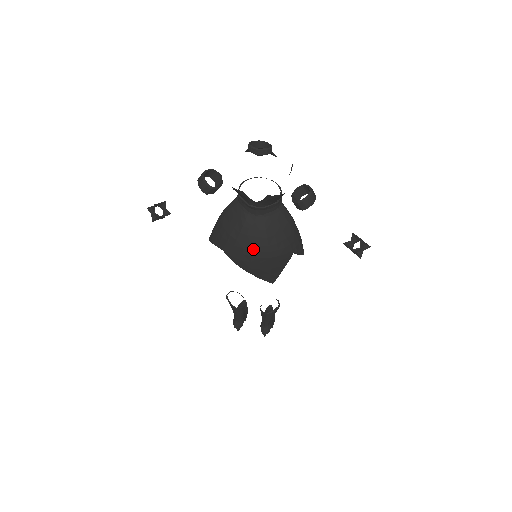
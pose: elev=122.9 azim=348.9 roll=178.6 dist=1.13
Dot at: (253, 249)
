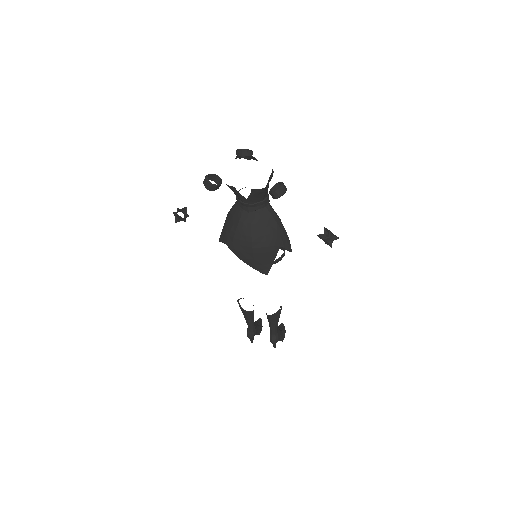
Dot at: (247, 240)
